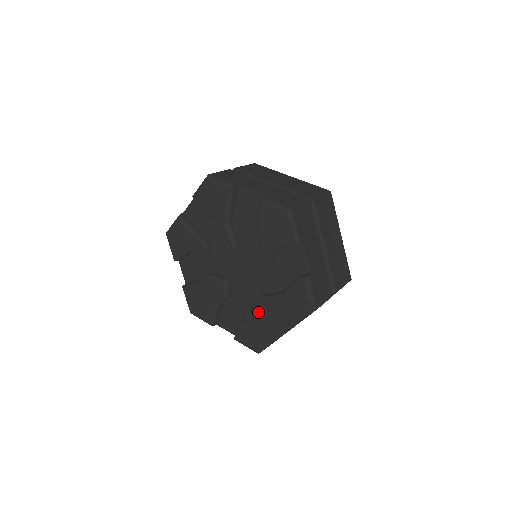
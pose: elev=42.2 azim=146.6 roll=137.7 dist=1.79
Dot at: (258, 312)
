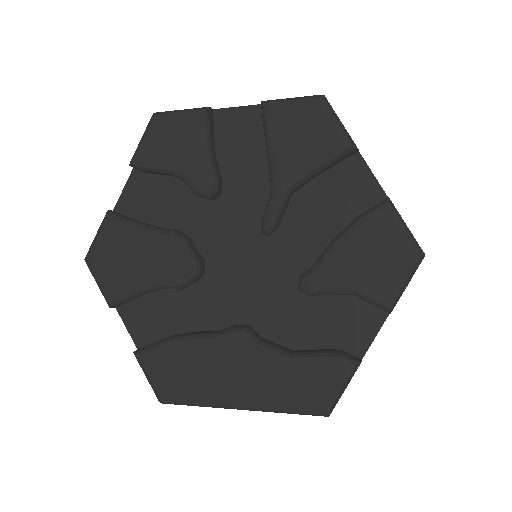
Dot at: (221, 349)
